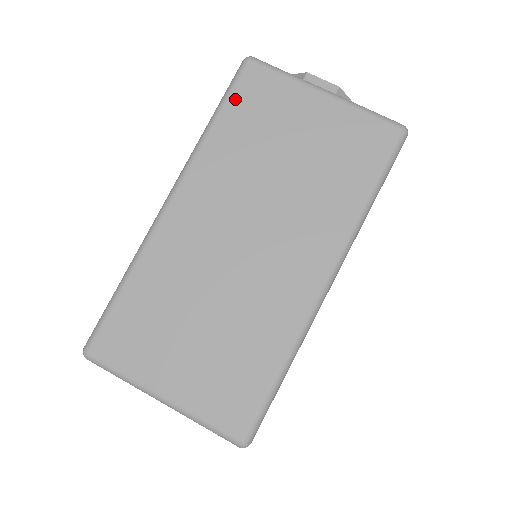
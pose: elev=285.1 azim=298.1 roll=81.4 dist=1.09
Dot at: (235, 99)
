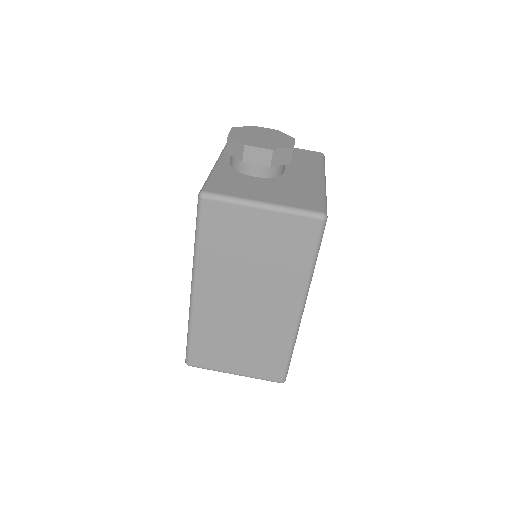
Dot at: (205, 227)
